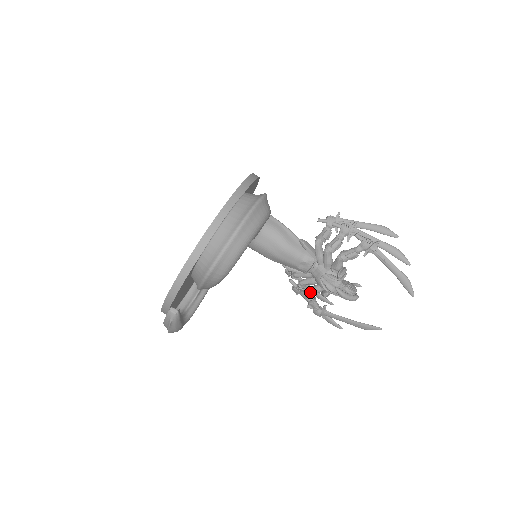
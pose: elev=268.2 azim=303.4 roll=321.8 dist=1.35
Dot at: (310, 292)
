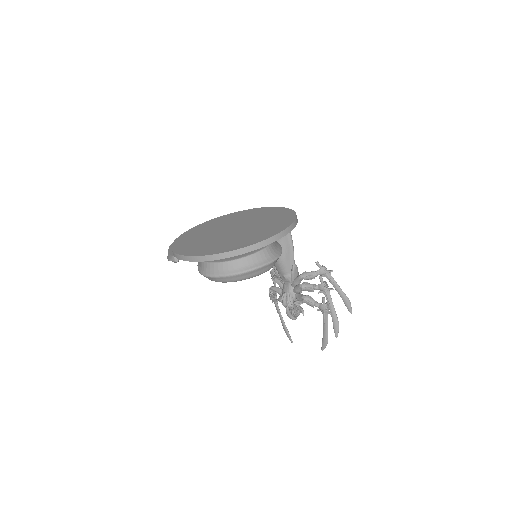
Dot at: (275, 289)
